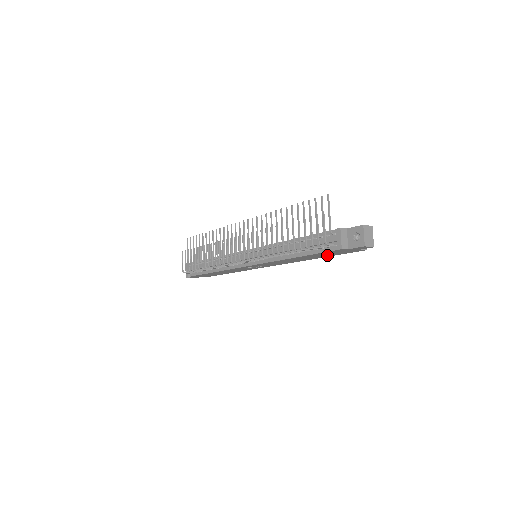
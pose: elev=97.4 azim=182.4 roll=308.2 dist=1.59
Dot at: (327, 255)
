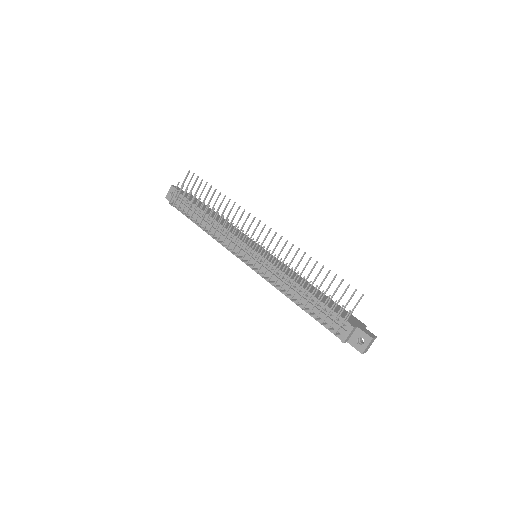
Dot at: occluded
